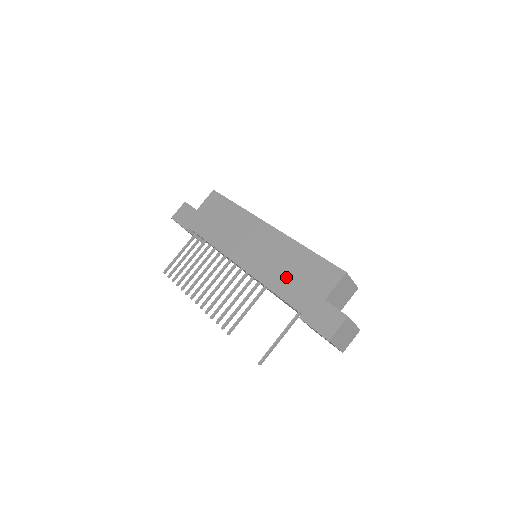
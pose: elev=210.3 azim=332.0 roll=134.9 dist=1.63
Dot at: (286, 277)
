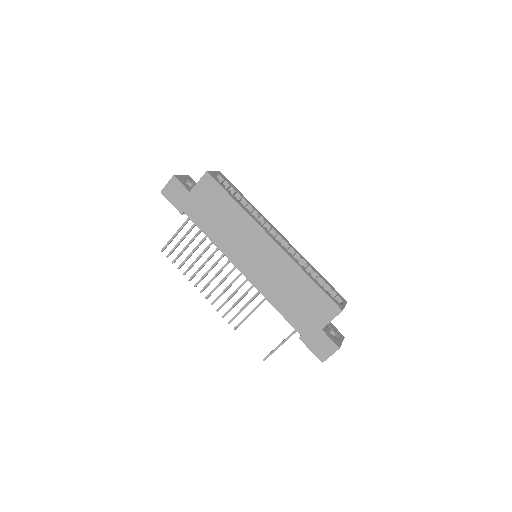
Dot at: (288, 299)
